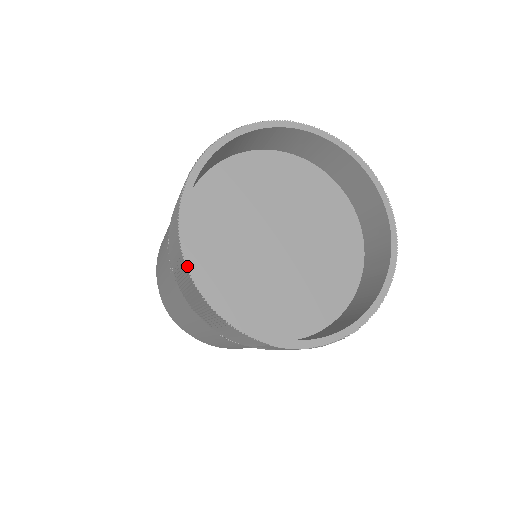
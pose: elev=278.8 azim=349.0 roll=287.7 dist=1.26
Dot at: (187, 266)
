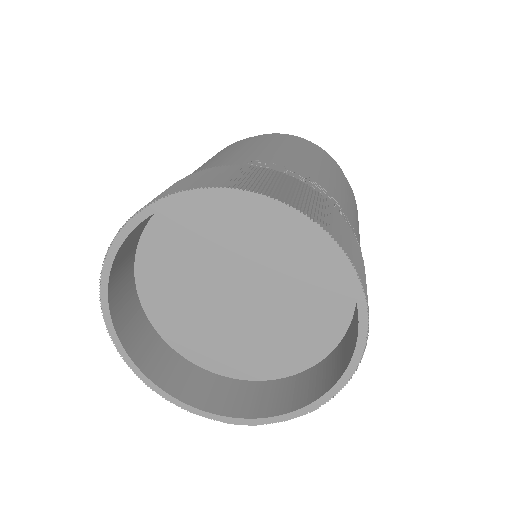
Dot at: (130, 367)
